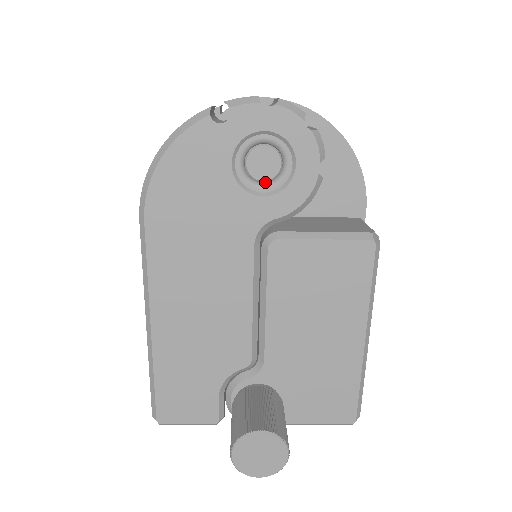
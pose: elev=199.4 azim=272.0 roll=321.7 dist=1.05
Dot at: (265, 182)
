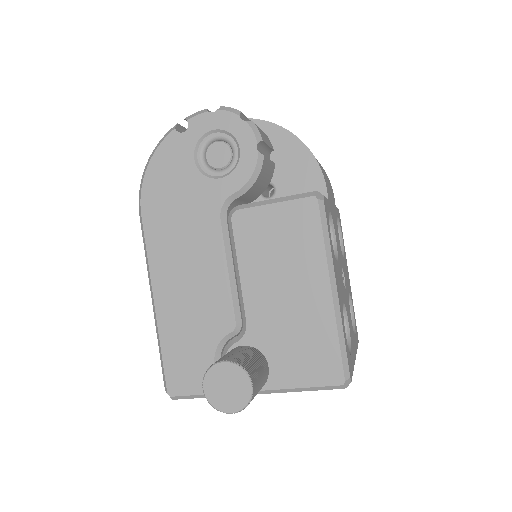
Dot at: (222, 169)
